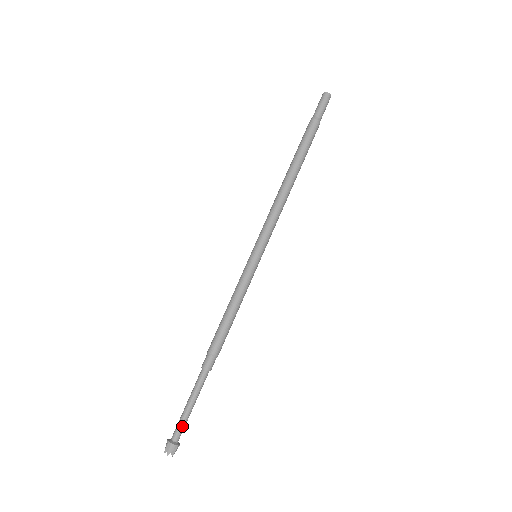
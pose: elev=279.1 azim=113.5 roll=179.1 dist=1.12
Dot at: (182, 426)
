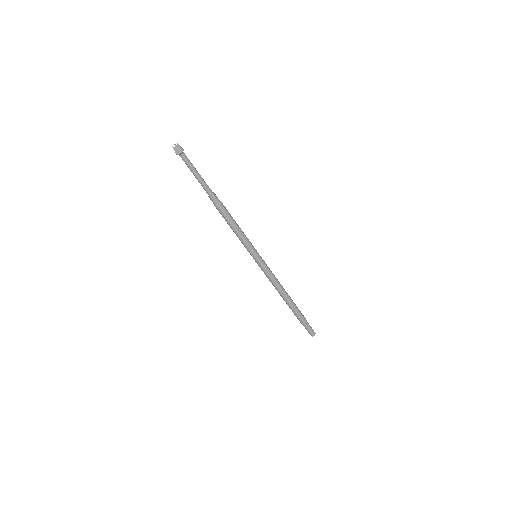
Dot at: occluded
